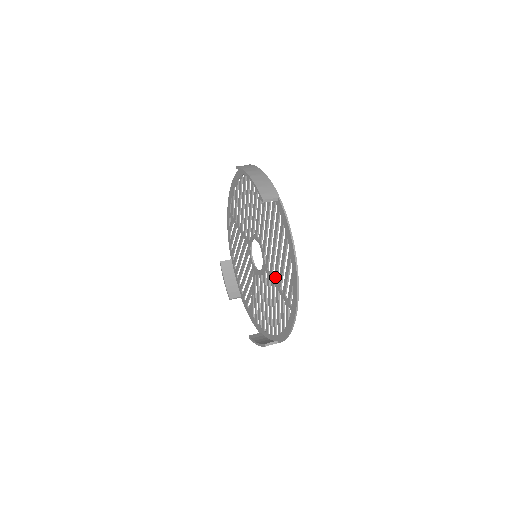
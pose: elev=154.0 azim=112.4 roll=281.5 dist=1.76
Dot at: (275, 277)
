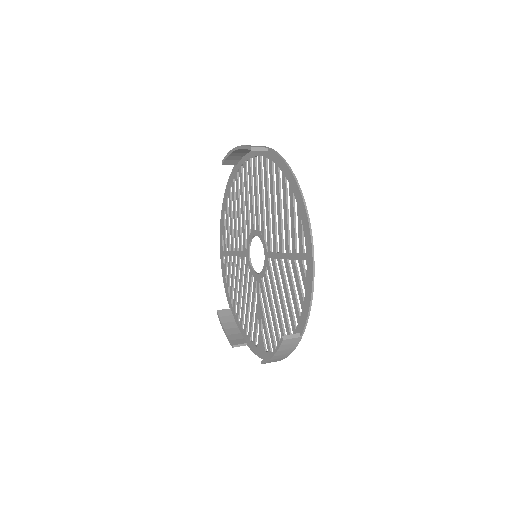
Dot at: (280, 246)
